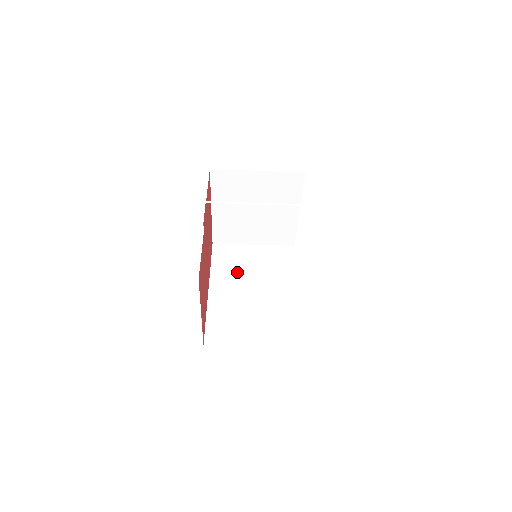
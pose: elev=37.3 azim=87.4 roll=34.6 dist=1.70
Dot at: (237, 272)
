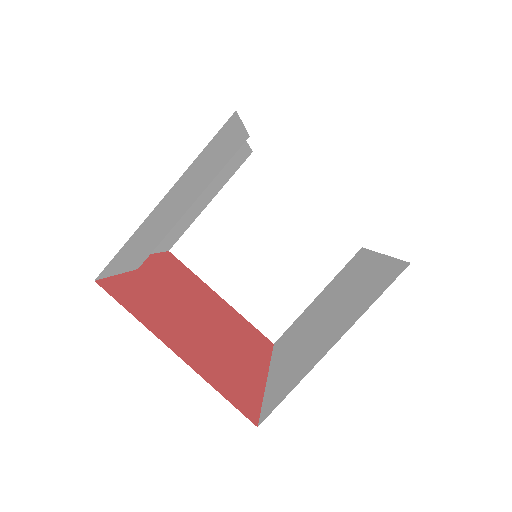
Dot at: (301, 328)
